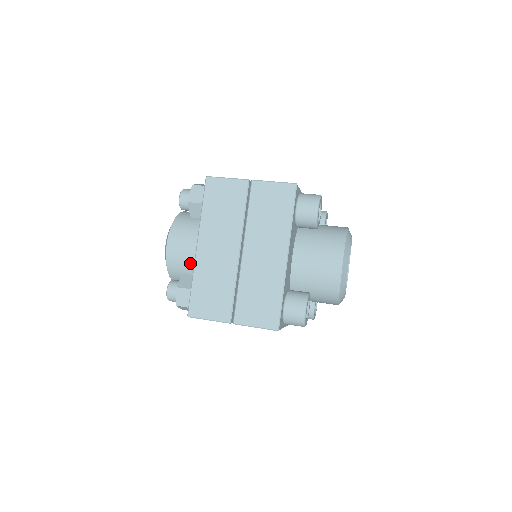
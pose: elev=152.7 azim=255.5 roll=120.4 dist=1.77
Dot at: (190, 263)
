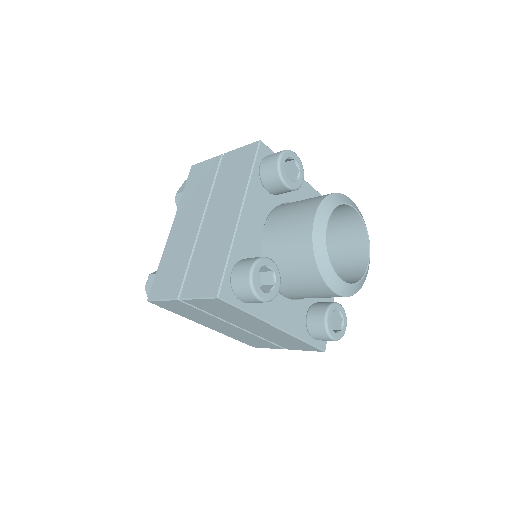
Dot at: occluded
